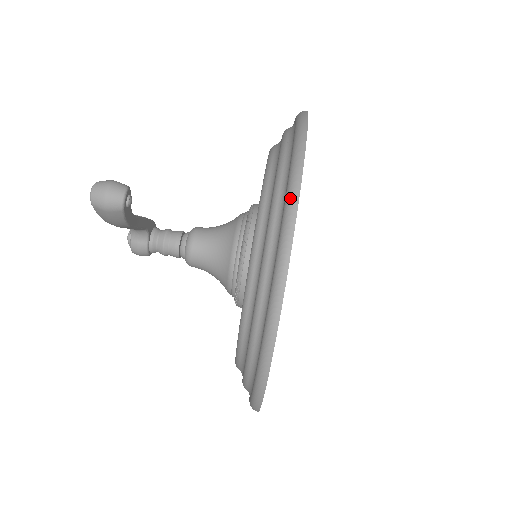
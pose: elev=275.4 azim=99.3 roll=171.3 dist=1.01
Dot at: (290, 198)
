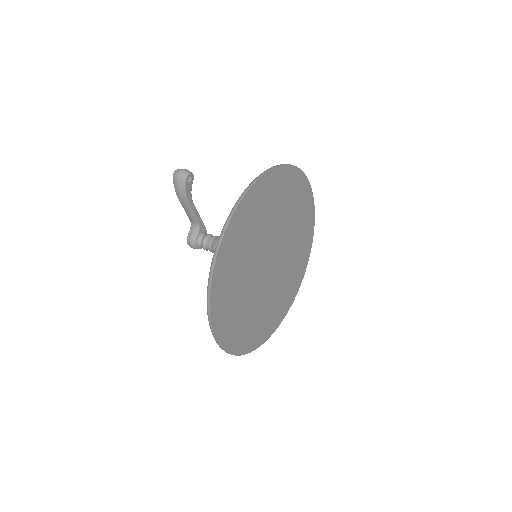
Dot at: (262, 173)
